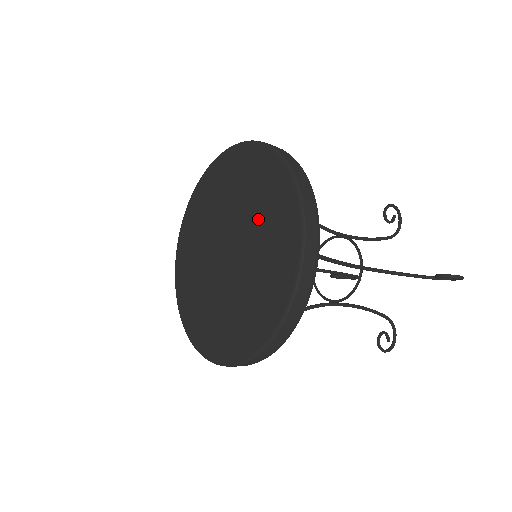
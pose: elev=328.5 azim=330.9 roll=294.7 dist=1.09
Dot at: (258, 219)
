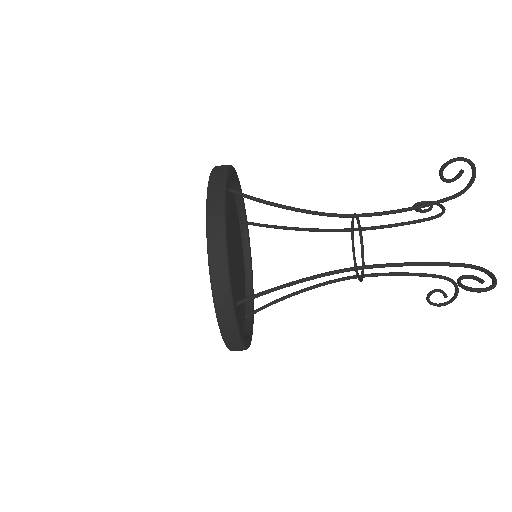
Dot at: occluded
